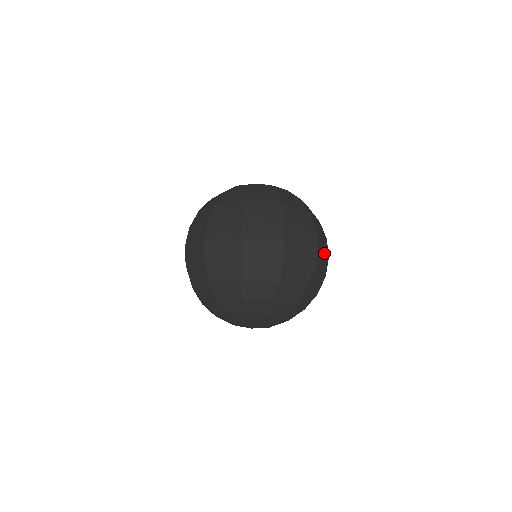
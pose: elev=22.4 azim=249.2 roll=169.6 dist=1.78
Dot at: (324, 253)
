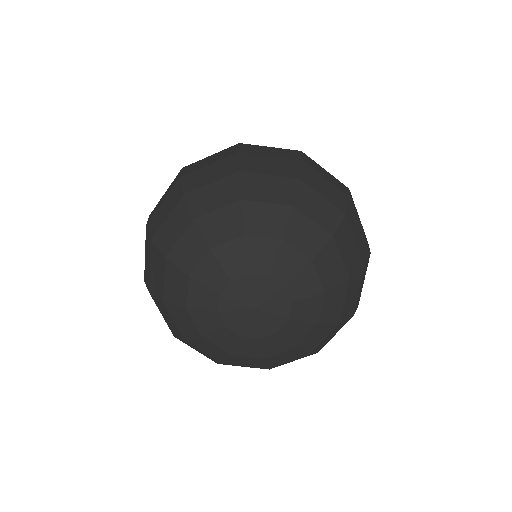
Dot at: occluded
